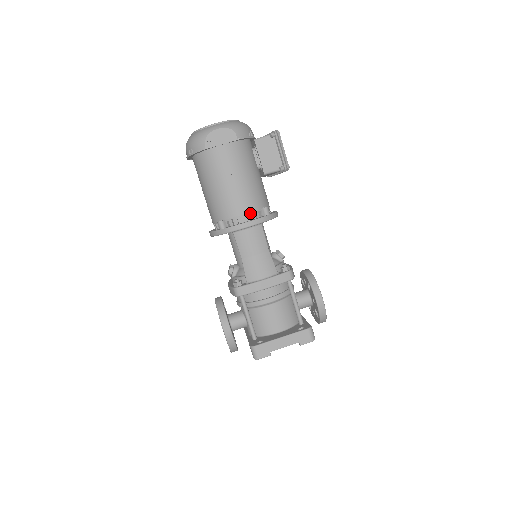
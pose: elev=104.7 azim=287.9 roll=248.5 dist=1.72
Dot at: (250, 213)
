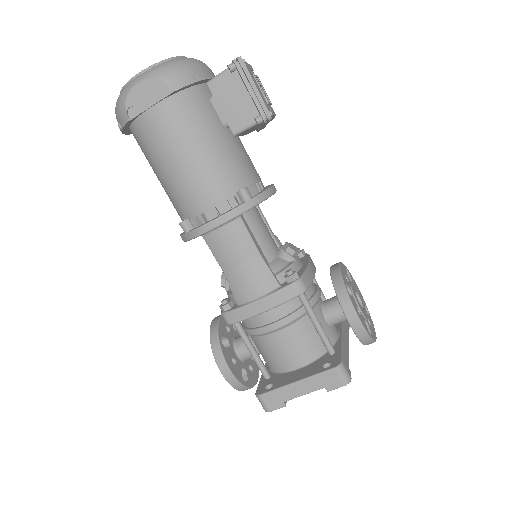
Dot at: (218, 204)
